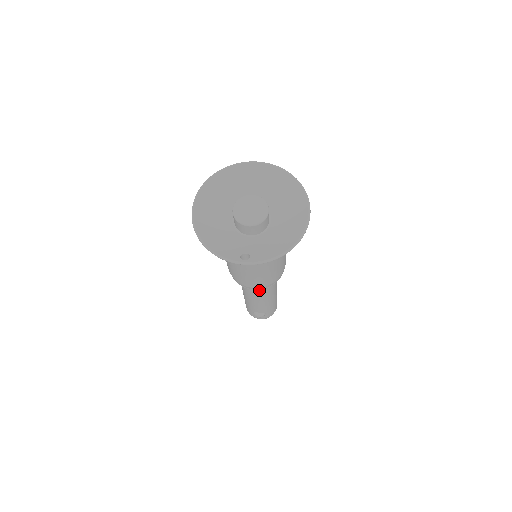
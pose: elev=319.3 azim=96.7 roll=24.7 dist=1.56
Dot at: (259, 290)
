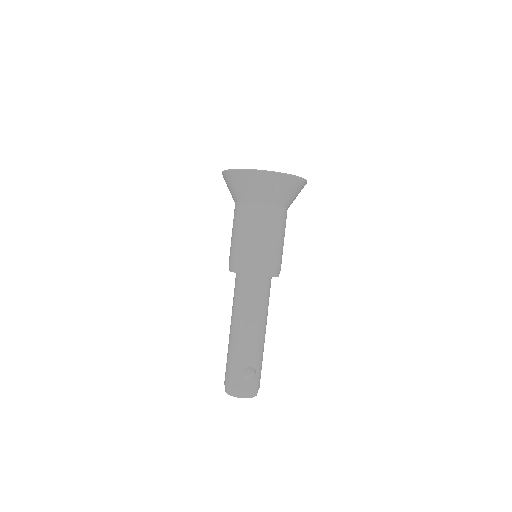
Dot at: (260, 297)
